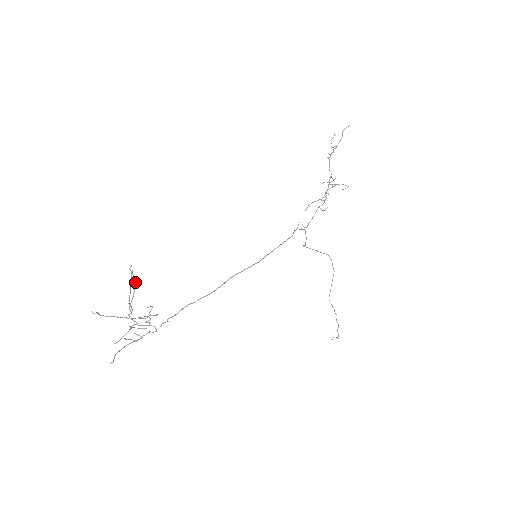
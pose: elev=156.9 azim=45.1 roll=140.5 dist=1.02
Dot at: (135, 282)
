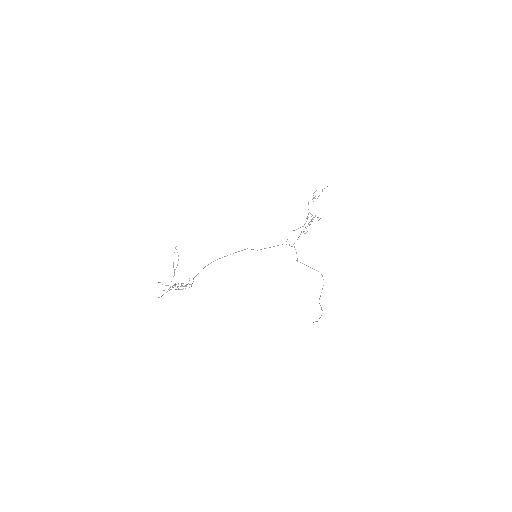
Dot at: occluded
